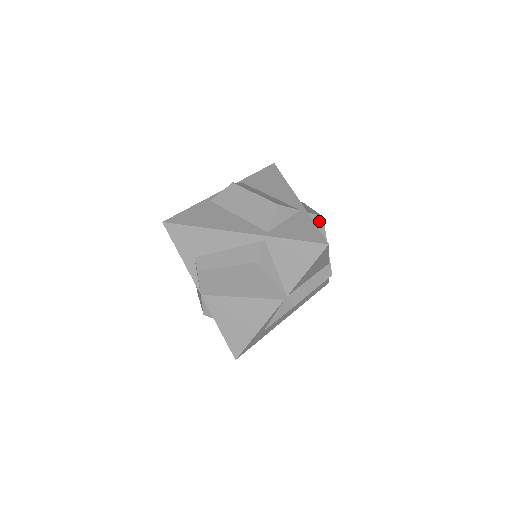
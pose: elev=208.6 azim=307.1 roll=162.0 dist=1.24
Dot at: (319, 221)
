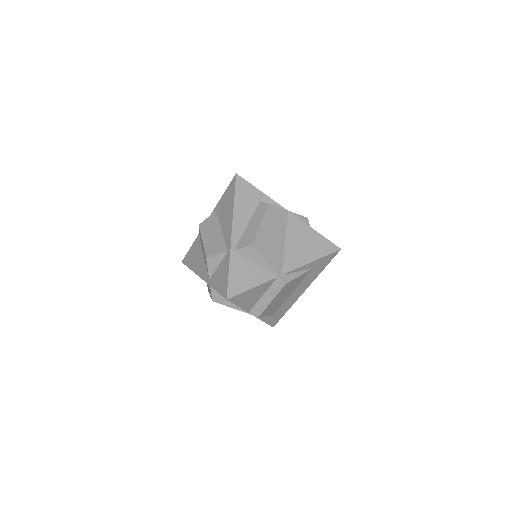
Dot at: (250, 250)
